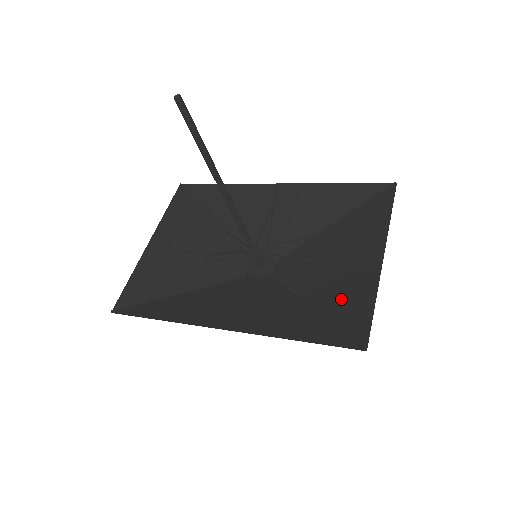
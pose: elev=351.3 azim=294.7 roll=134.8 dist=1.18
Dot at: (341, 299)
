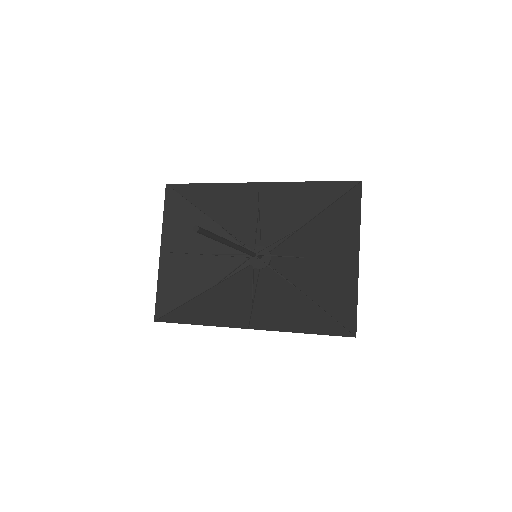
Dot at: (331, 293)
